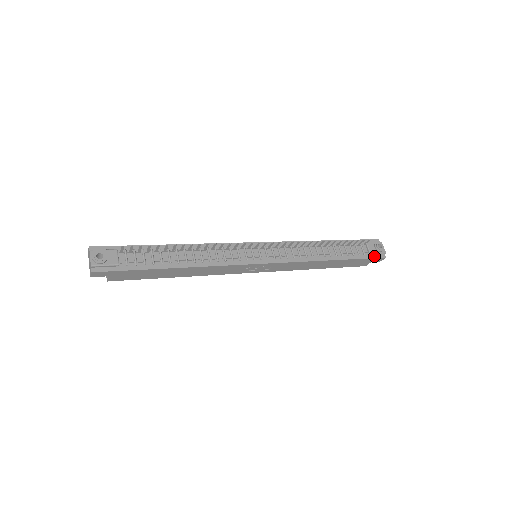
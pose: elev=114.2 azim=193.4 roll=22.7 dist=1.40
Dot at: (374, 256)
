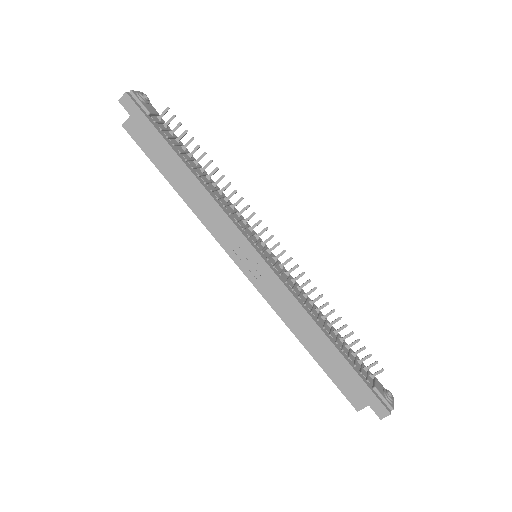
Dot at: (377, 396)
